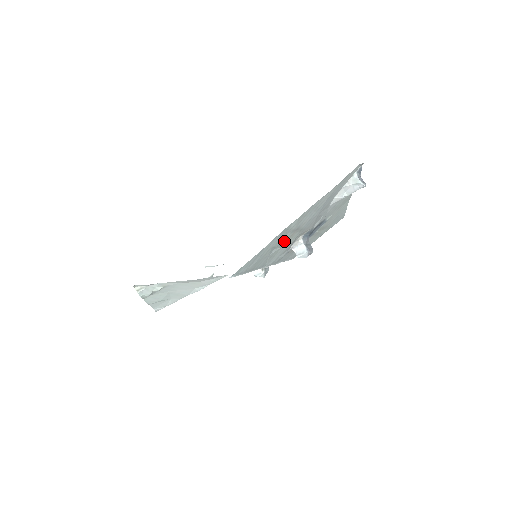
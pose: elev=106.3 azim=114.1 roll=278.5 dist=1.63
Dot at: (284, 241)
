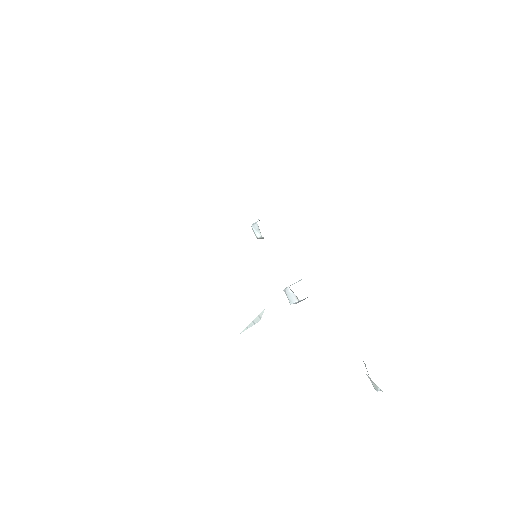
Dot at: occluded
